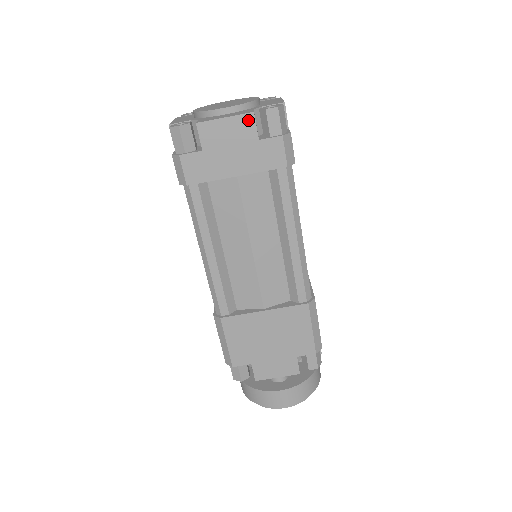
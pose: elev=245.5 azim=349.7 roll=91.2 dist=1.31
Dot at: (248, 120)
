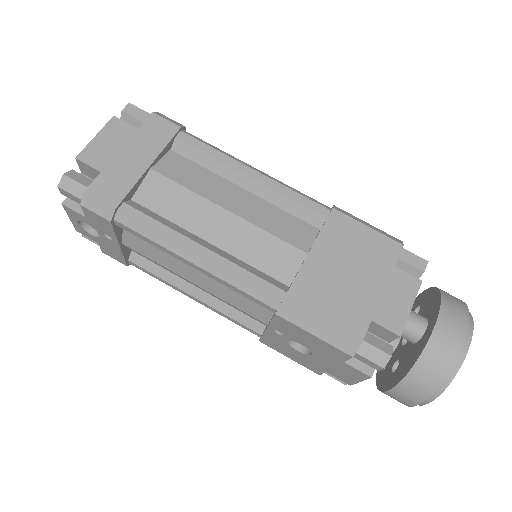
Dot at: (115, 124)
